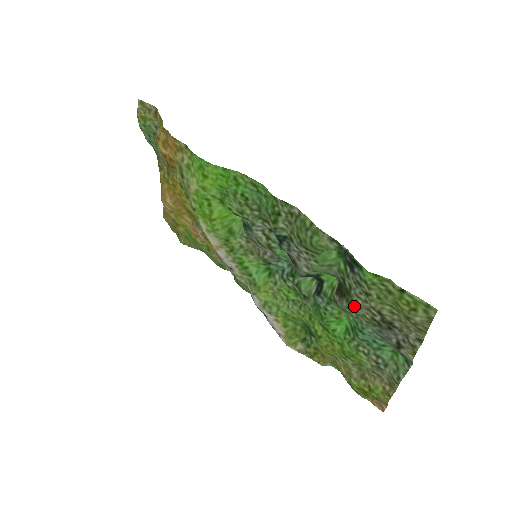
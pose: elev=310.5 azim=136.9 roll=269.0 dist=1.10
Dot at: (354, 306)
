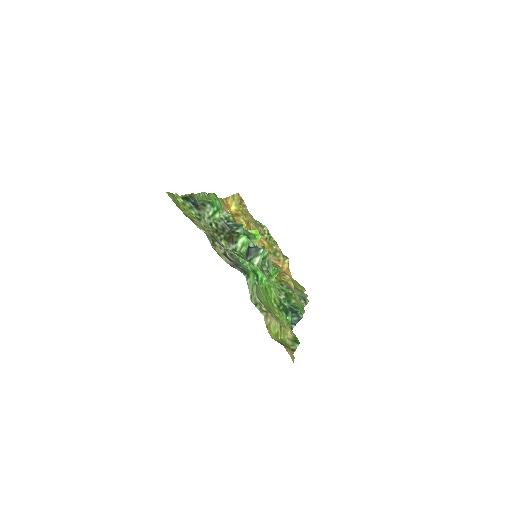
Dot at: occluded
